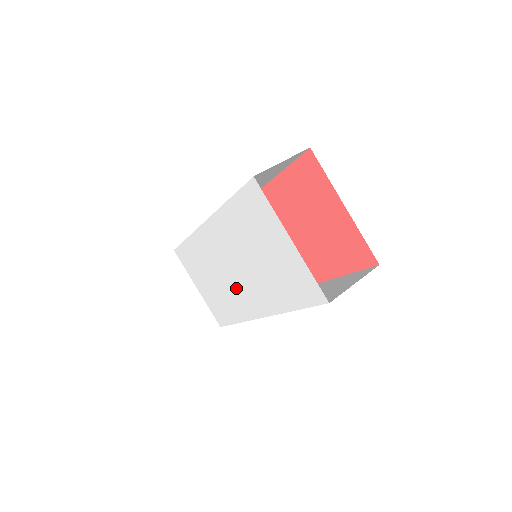
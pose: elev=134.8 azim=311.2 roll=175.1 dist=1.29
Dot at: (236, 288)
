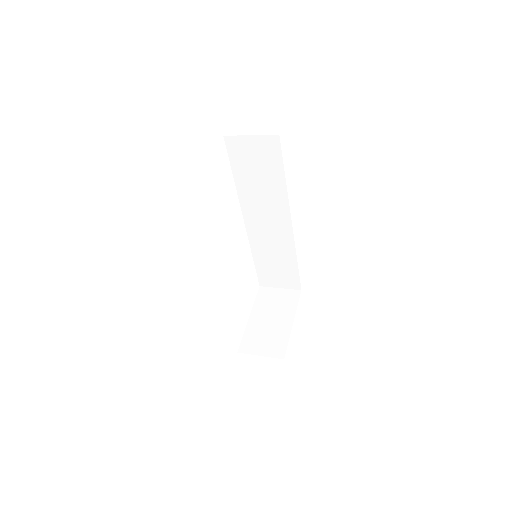
Dot at: occluded
